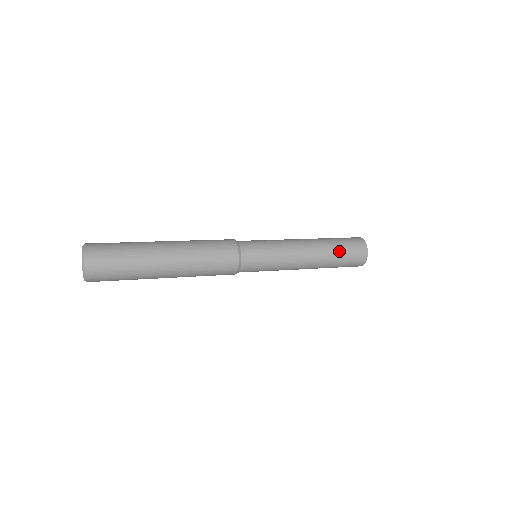
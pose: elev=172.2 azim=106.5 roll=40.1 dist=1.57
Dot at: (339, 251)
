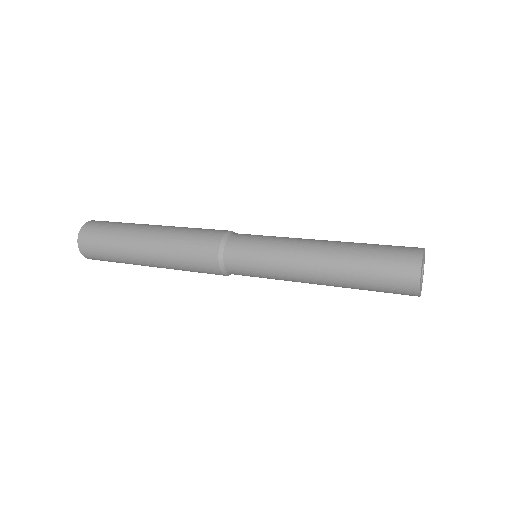
Dot at: (366, 285)
